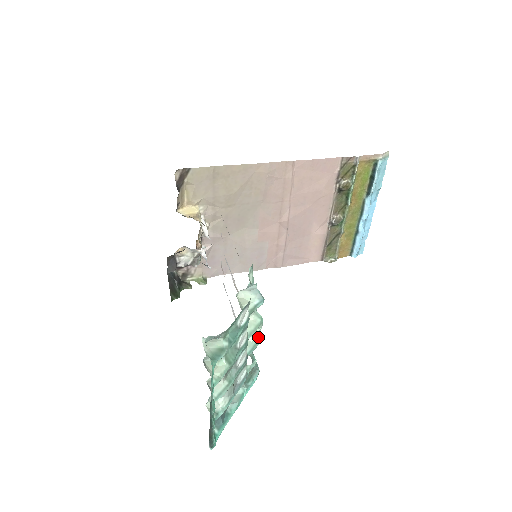
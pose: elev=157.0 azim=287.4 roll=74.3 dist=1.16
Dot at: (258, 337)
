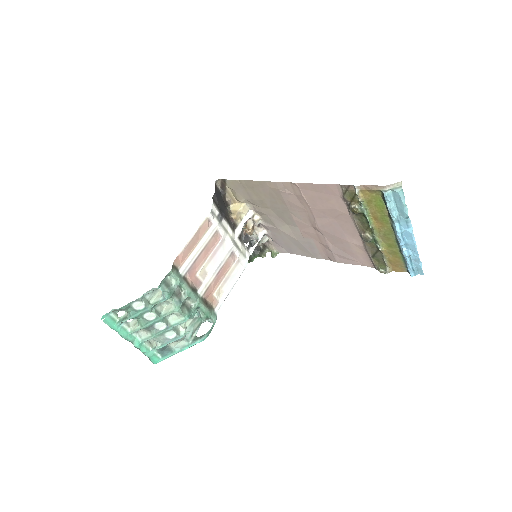
Dot at: (183, 318)
